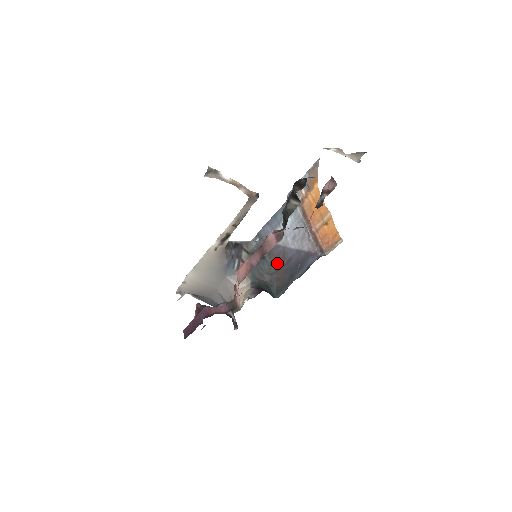
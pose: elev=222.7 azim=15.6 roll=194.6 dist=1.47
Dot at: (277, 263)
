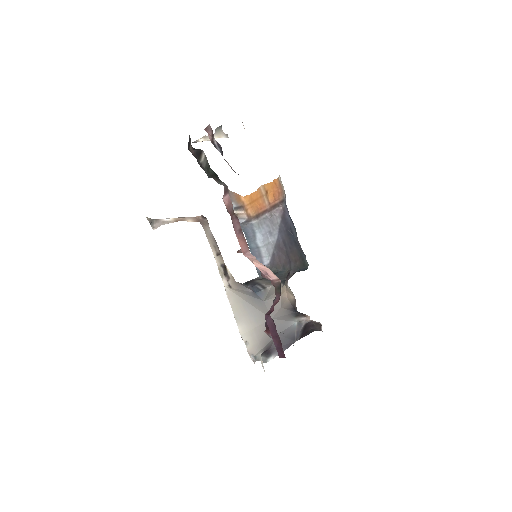
Dot at: (284, 260)
